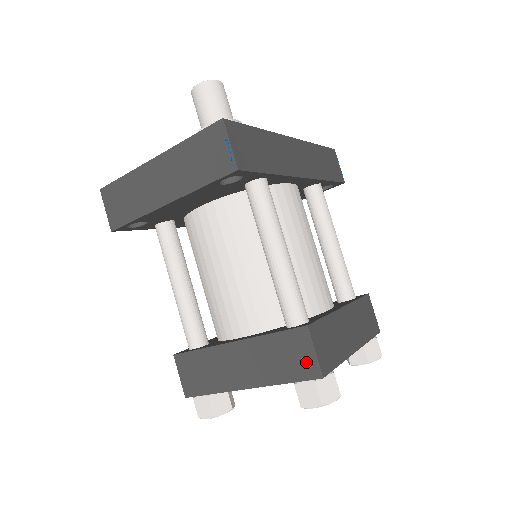
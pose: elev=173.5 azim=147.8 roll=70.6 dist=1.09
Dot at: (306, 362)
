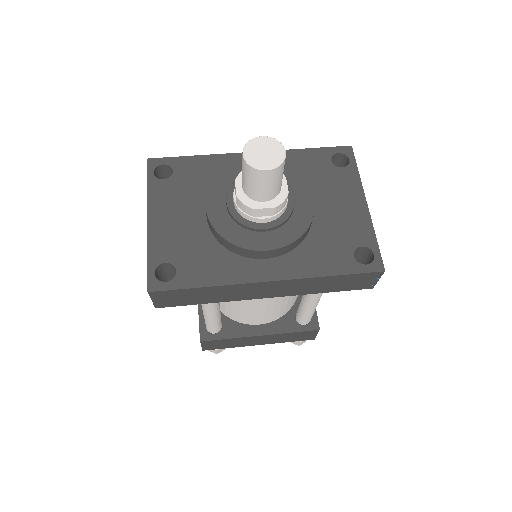
Dot at: occluded
